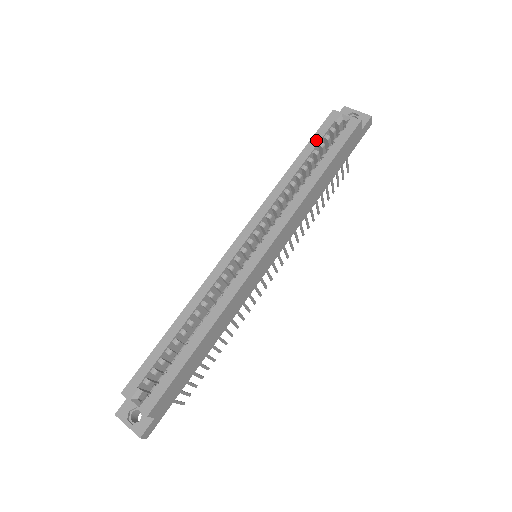
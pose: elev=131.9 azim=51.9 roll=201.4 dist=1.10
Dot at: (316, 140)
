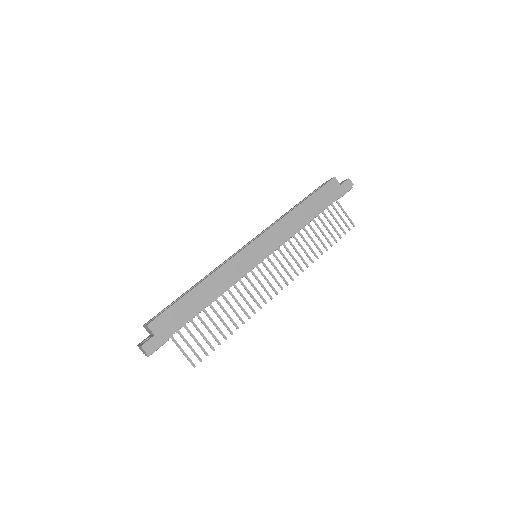
Dot at: (307, 196)
